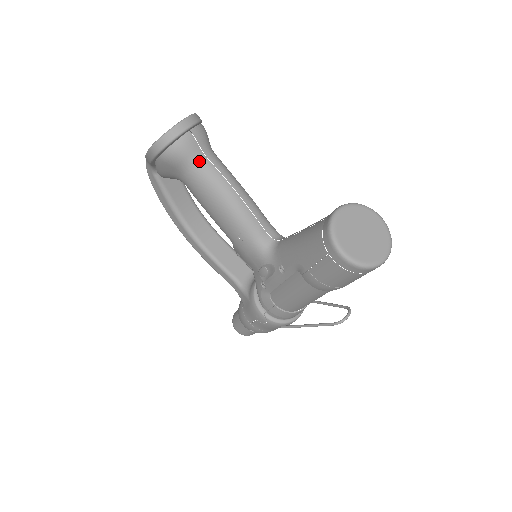
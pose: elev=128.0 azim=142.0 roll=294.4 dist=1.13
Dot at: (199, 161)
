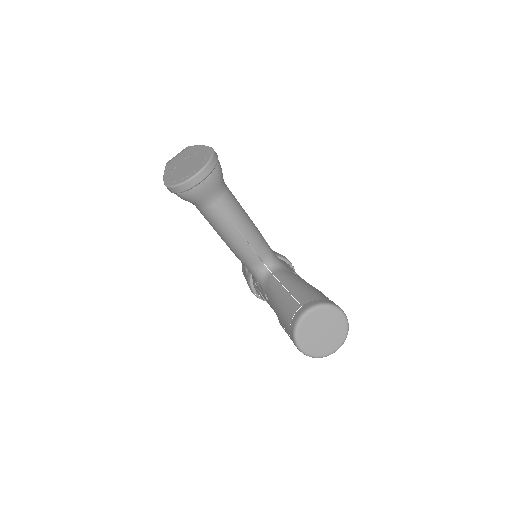
Dot at: (209, 205)
